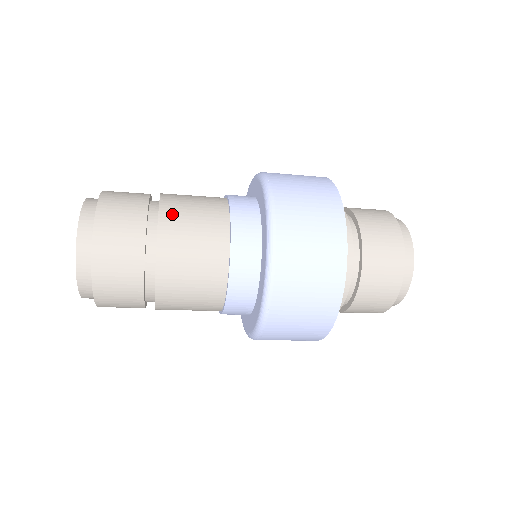
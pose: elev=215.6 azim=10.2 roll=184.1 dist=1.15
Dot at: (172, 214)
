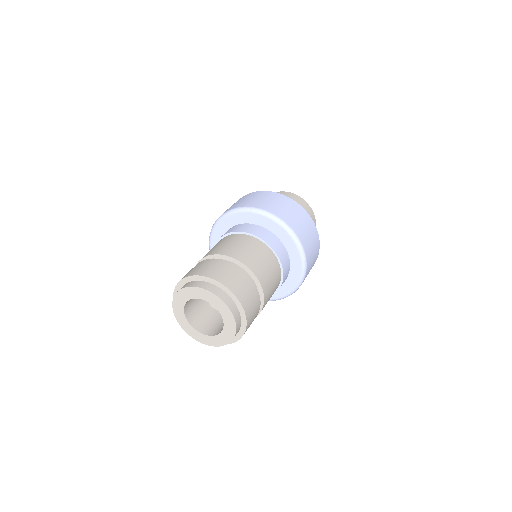
Dot at: occluded
